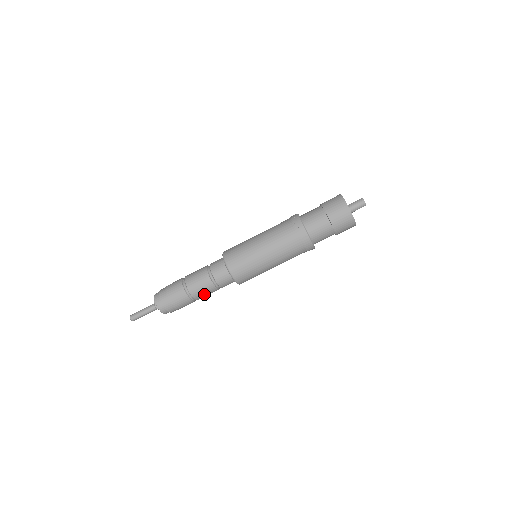
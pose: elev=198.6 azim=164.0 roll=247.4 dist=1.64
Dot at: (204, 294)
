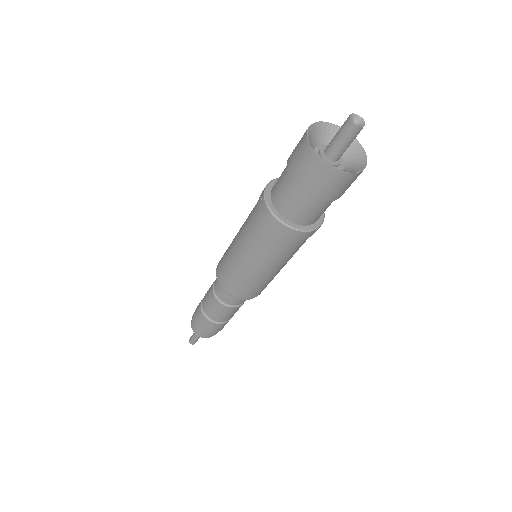
Dot at: (227, 315)
